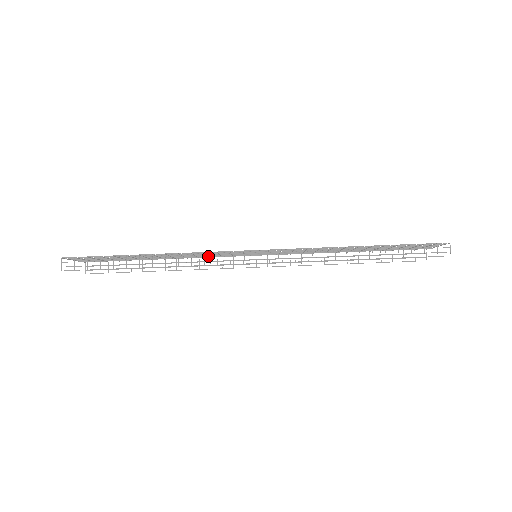
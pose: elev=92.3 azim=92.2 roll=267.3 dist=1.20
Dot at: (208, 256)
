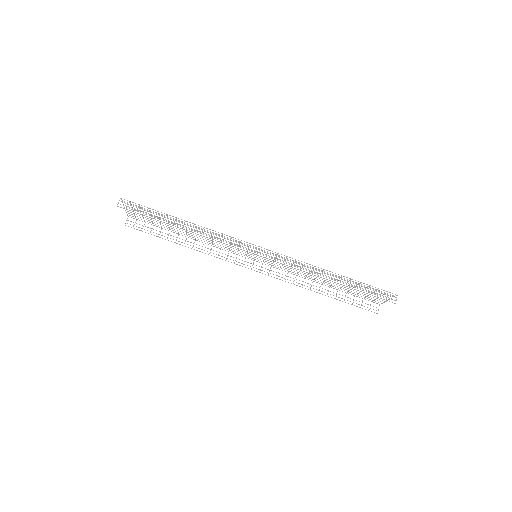
Dot at: occluded
